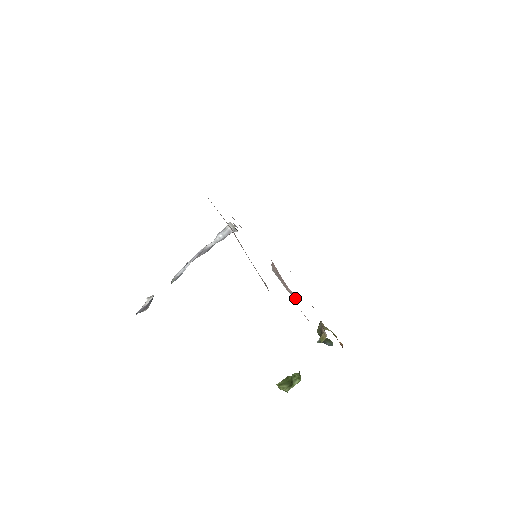
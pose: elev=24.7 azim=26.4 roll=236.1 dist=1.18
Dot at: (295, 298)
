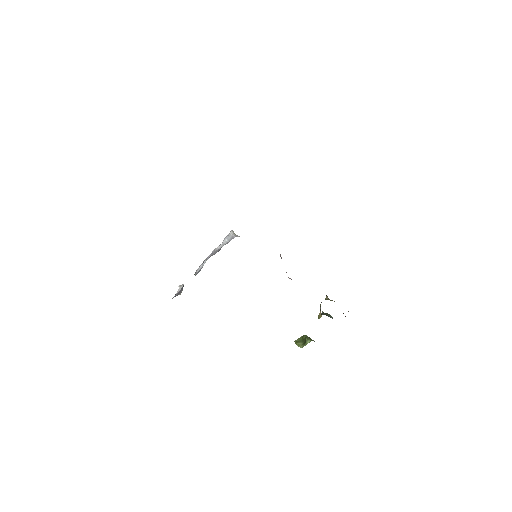
Dot at: occluded
